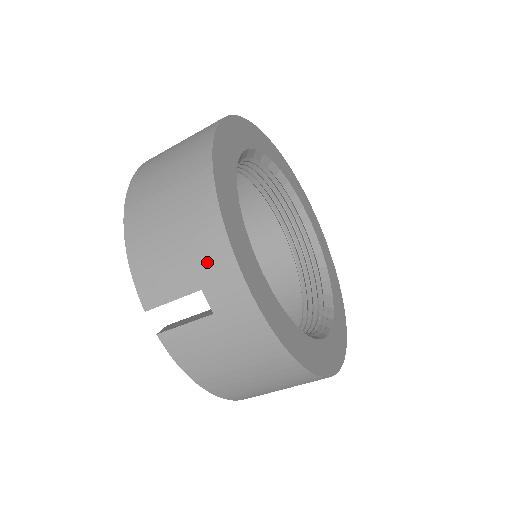
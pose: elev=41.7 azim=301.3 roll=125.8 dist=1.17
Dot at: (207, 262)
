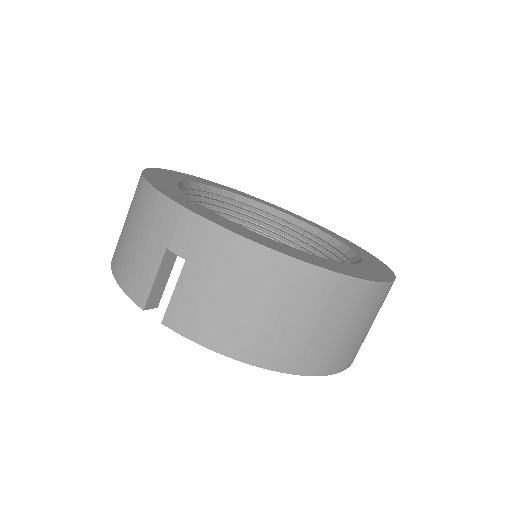
Dot at: (158, 224)
